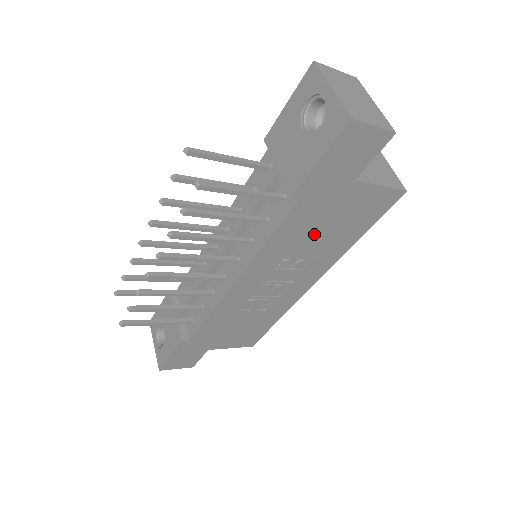
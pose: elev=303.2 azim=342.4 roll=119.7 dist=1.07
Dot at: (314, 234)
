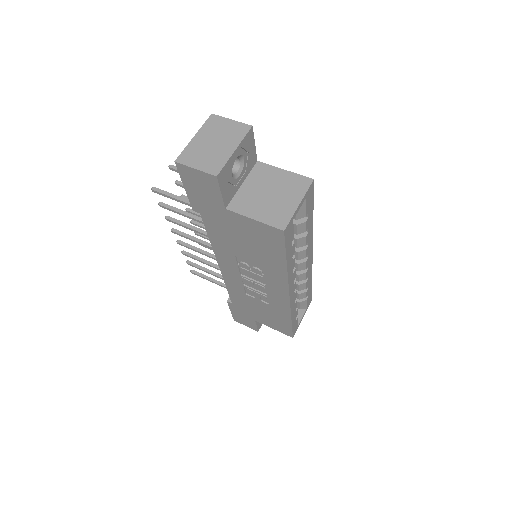
Dot at: (240, 246)
